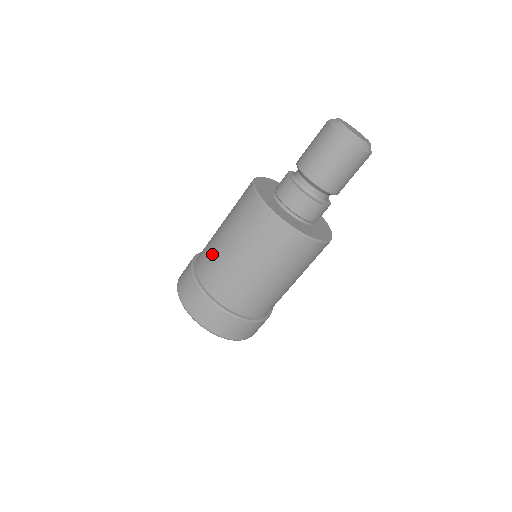
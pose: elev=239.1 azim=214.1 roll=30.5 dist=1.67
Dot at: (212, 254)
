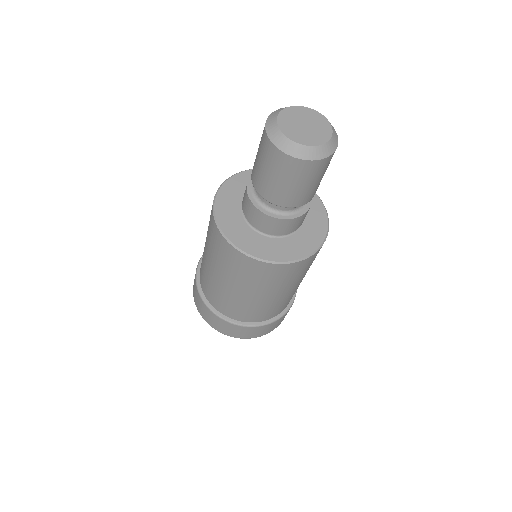
Dot at: (233, 303)
